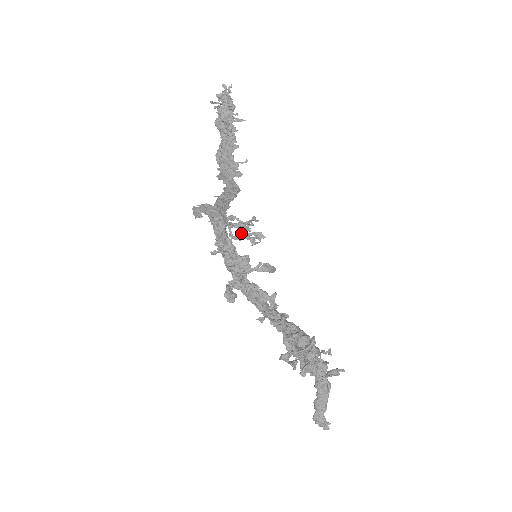
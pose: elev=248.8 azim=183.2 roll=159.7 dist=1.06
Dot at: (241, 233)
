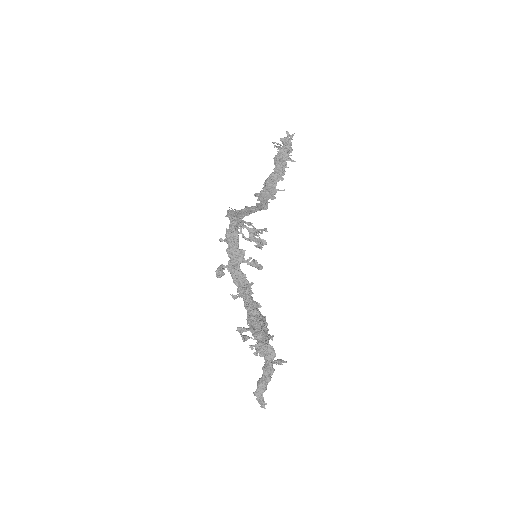
Dot at: (251, 236)
